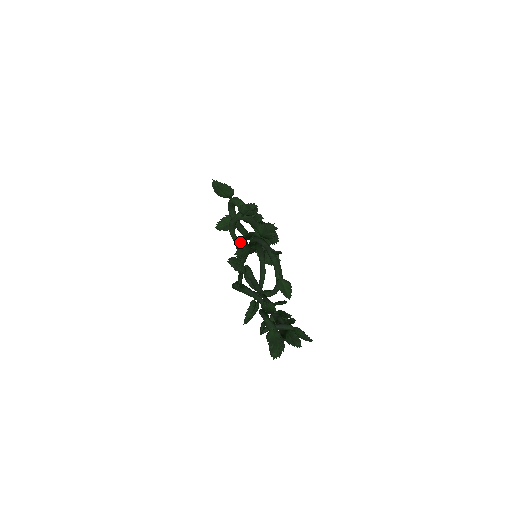
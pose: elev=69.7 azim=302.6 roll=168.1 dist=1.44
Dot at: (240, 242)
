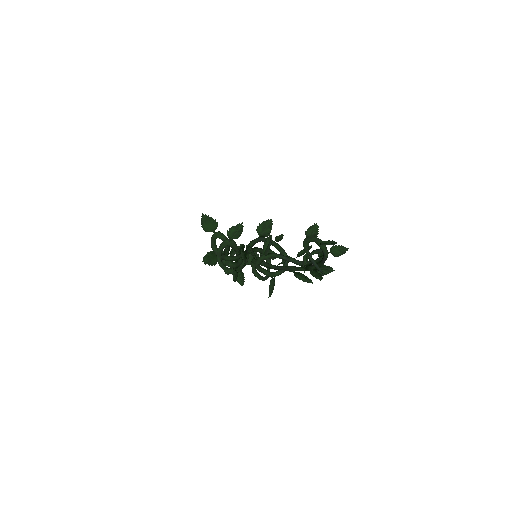
Dot at: (227, 267)
